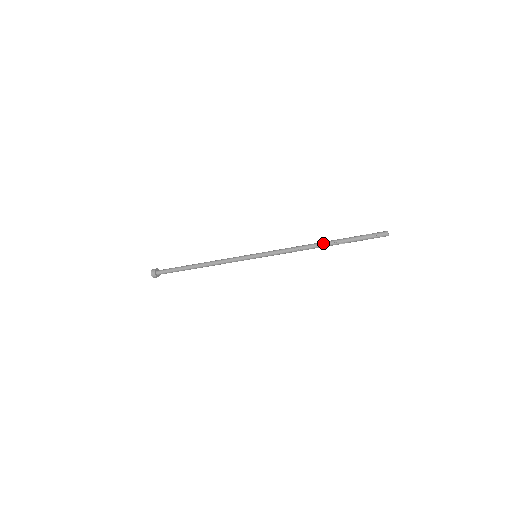
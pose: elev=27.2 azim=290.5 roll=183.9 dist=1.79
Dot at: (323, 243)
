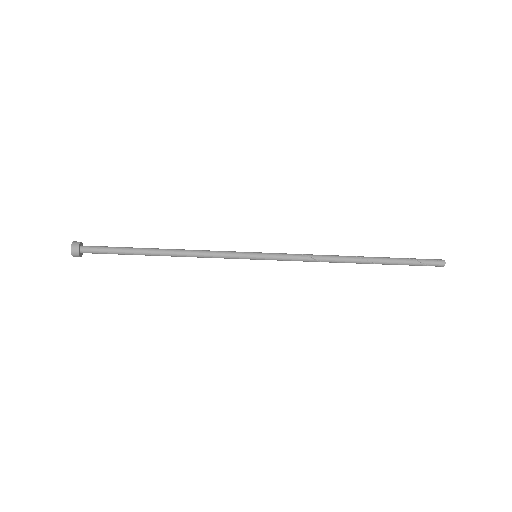
Dot at: (359, 262)
